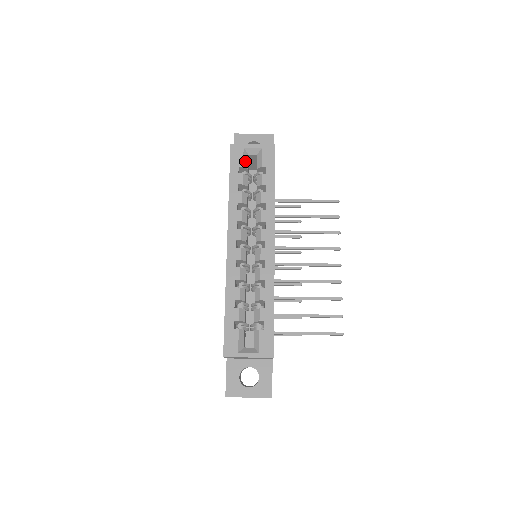
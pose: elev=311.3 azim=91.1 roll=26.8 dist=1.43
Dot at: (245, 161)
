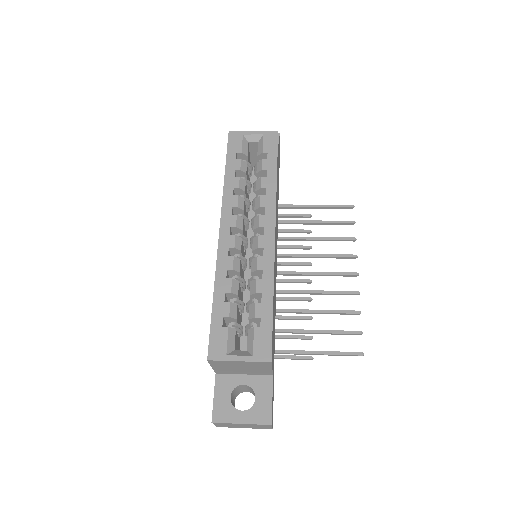
Dot at: (244, 148)
